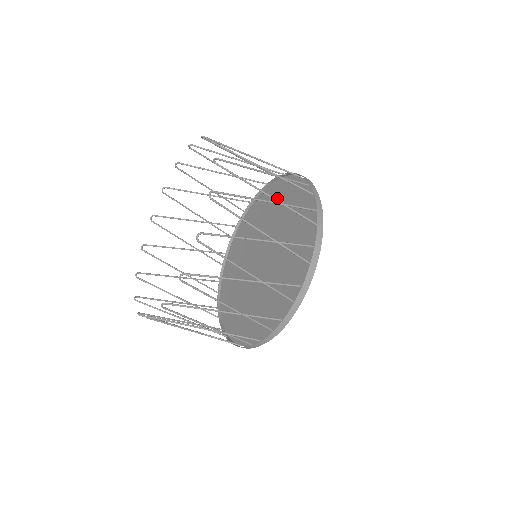
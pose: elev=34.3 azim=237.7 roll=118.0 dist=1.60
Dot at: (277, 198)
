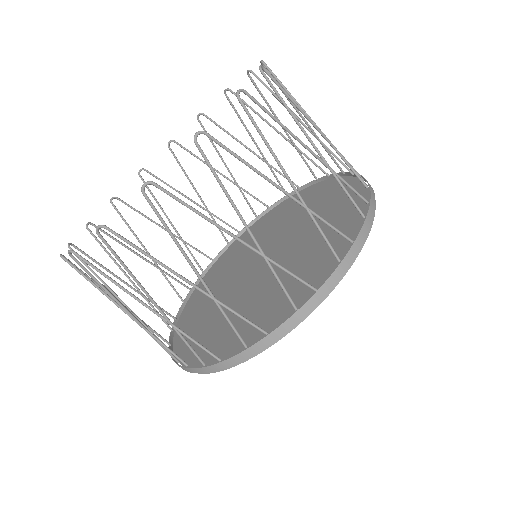
Dot at: (308, 200)
